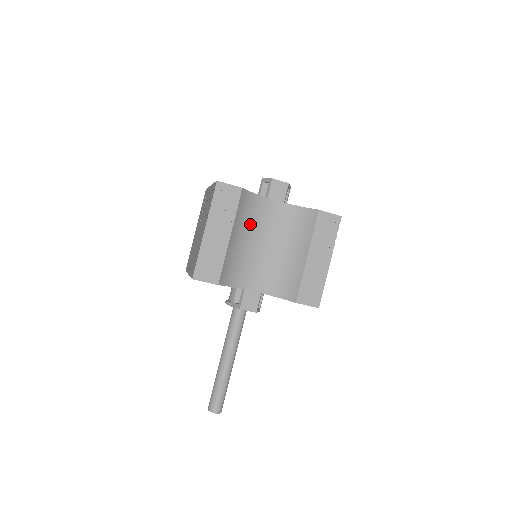
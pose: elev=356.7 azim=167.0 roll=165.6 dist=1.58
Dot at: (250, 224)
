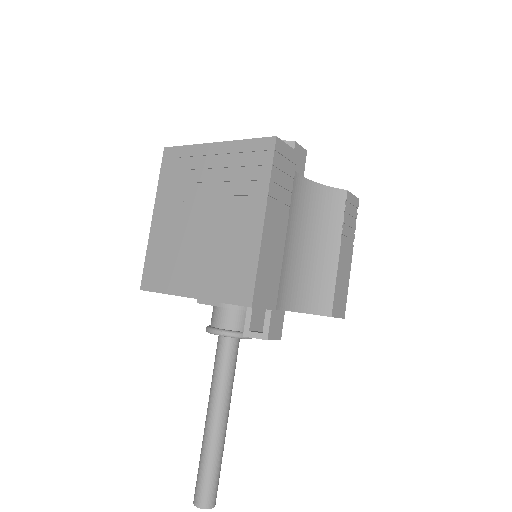
Dot at: occluded
